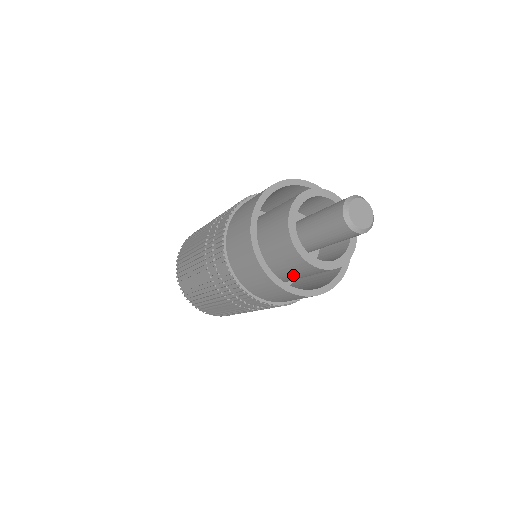
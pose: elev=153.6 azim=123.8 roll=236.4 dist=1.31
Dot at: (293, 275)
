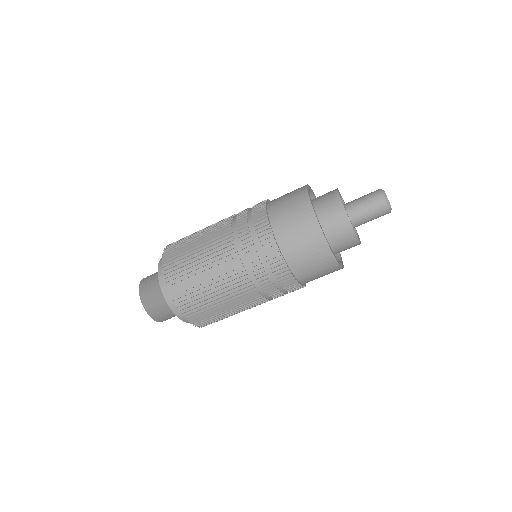
Dot at: occluded
